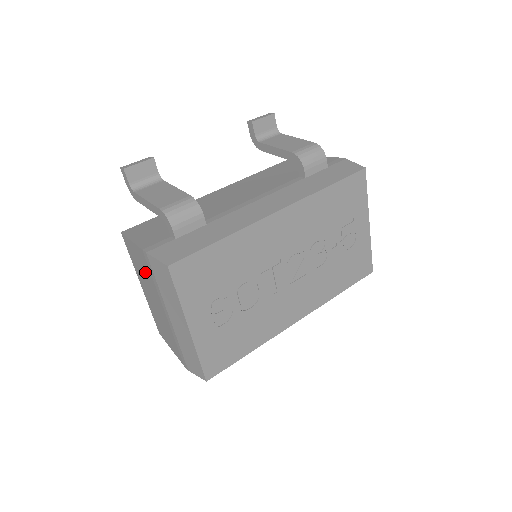
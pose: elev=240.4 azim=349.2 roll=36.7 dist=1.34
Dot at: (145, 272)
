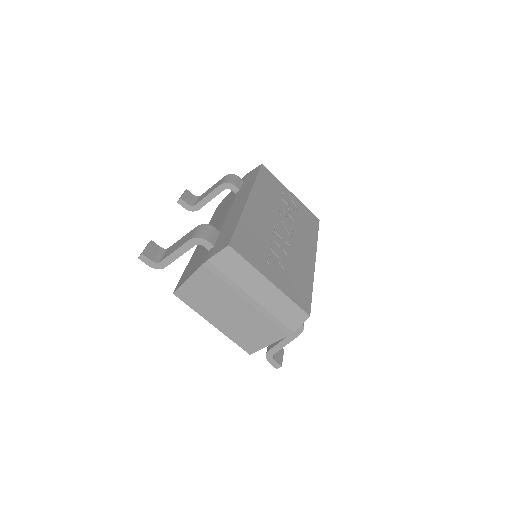
Dot at: (212, 290)
